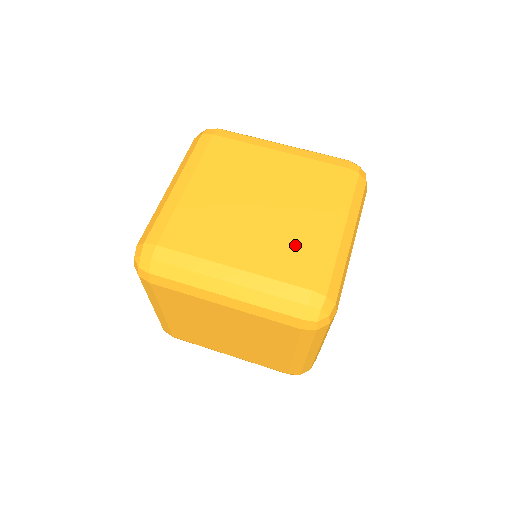
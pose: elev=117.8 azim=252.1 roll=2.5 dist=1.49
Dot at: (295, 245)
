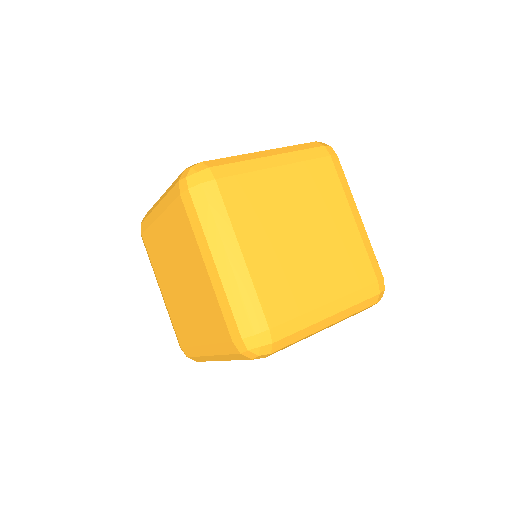
Dot at: (293, 289)
